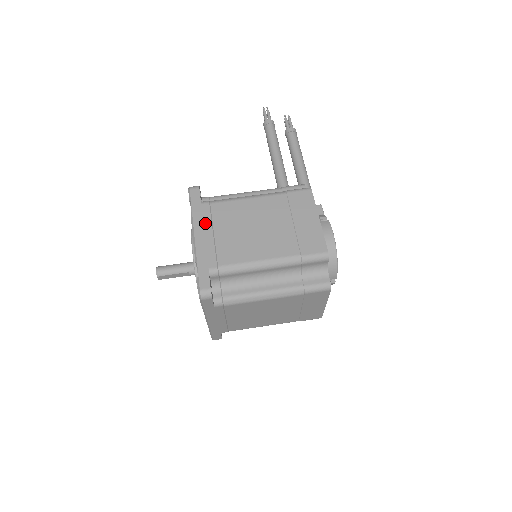
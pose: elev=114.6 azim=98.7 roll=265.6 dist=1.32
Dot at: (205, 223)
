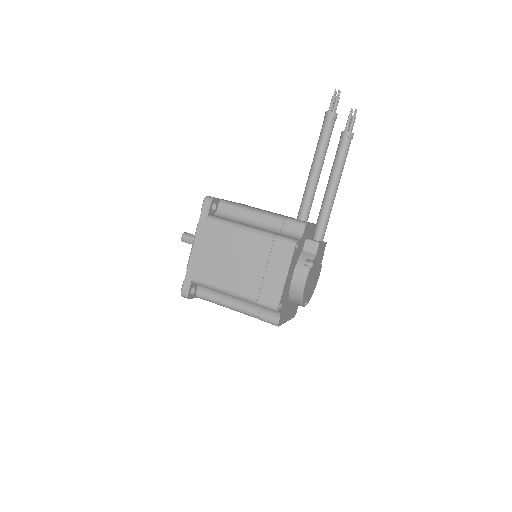
Dot at: (203, 239)
